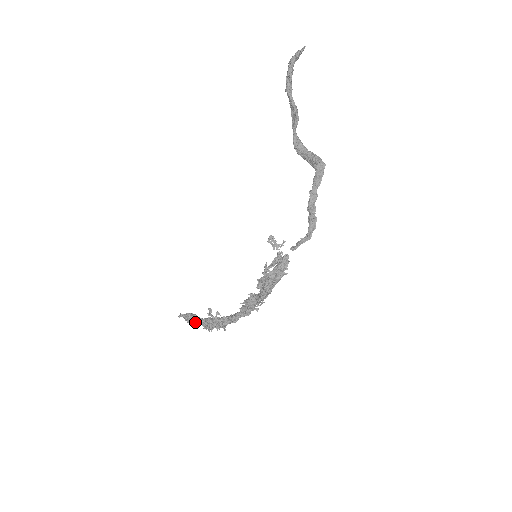
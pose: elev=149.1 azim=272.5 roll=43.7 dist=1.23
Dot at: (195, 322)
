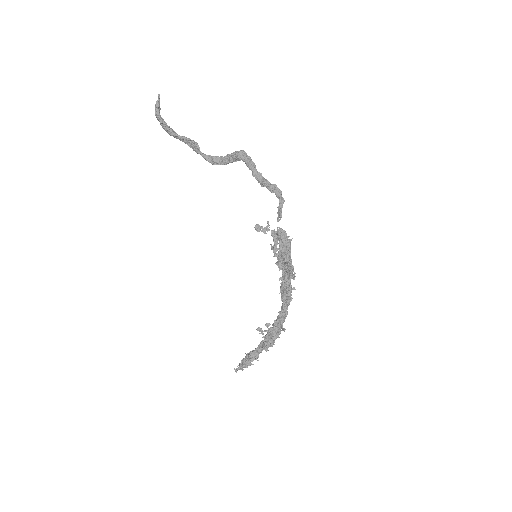
Dot at: (254, 356)
